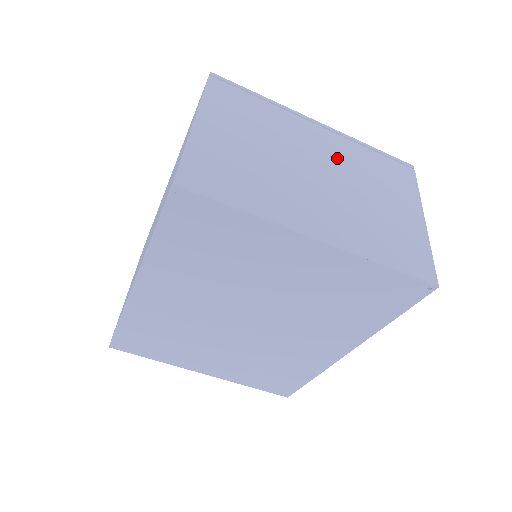
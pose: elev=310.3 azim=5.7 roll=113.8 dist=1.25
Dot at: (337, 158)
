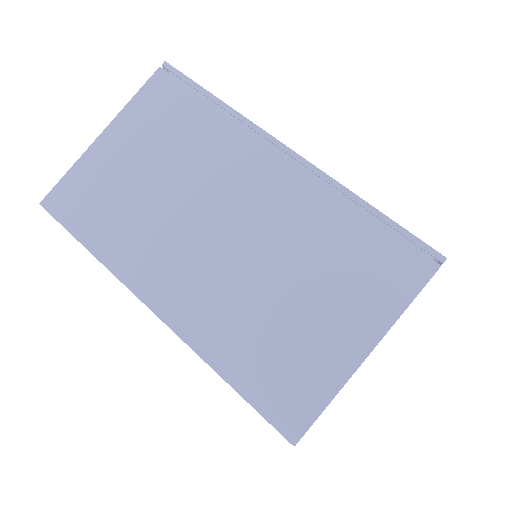
Dot at: occluded
